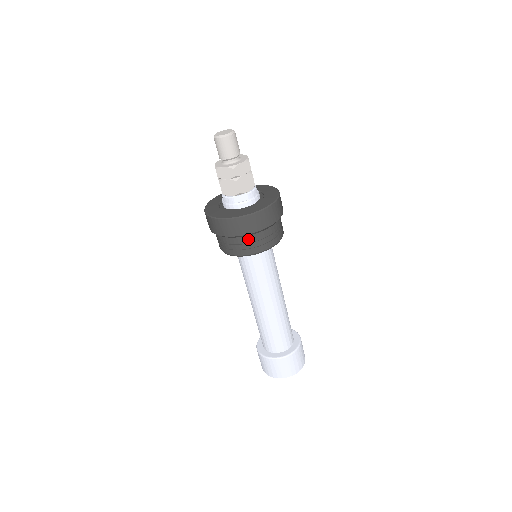
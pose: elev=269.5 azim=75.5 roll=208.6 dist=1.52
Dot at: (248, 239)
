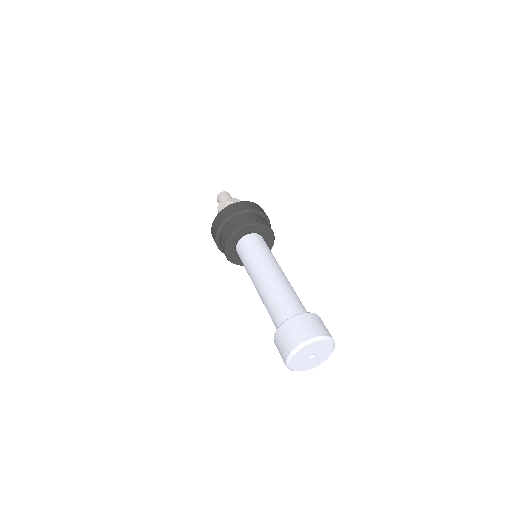
Dot at: (238, 219)
